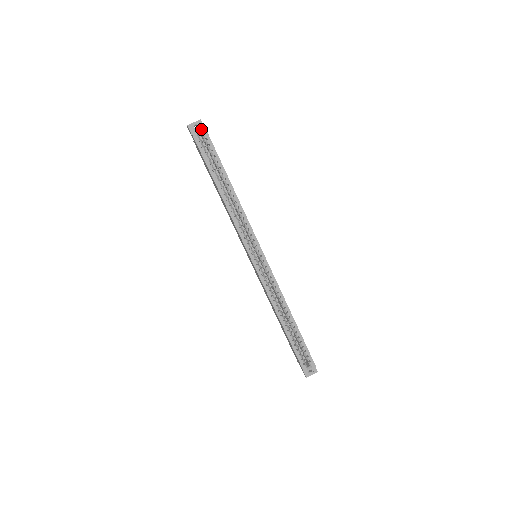
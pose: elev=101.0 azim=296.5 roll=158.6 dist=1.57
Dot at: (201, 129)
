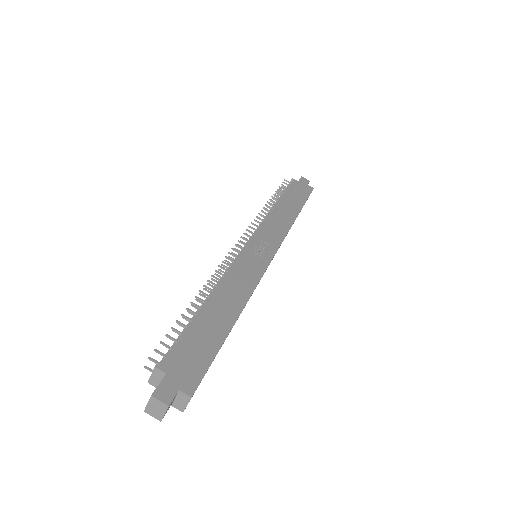
Dot at: (175, 397)
